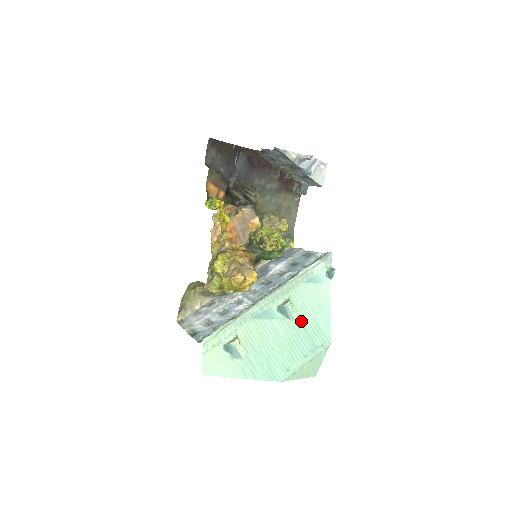
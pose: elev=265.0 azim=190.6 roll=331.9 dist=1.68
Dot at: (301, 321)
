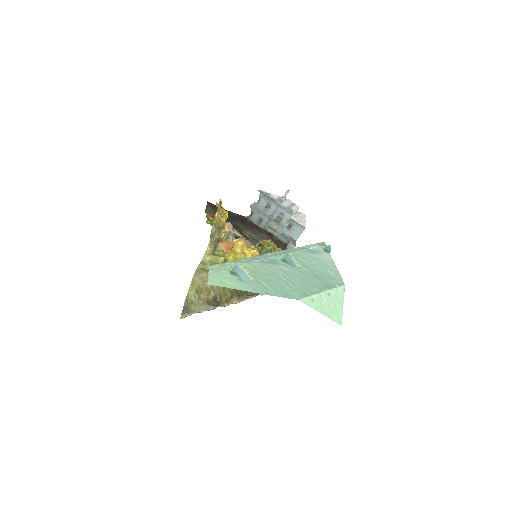
Dot at: (308, 269)
